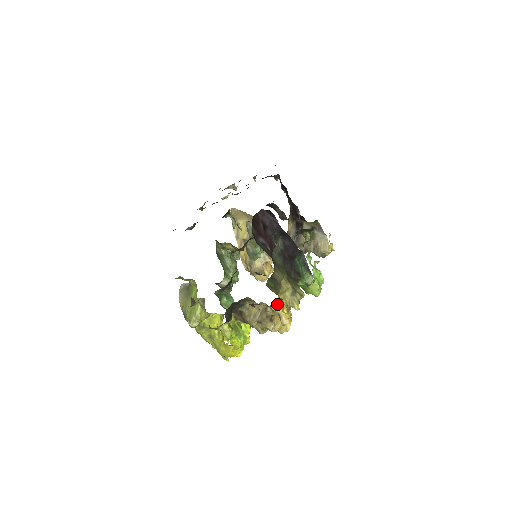
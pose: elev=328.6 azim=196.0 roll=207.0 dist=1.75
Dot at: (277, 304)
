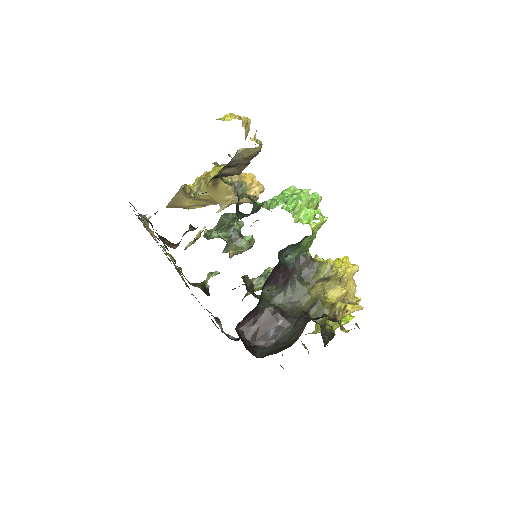
Dot at: (341, 316)
